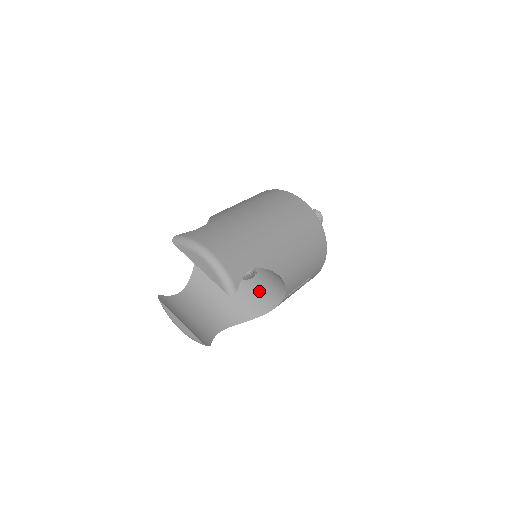
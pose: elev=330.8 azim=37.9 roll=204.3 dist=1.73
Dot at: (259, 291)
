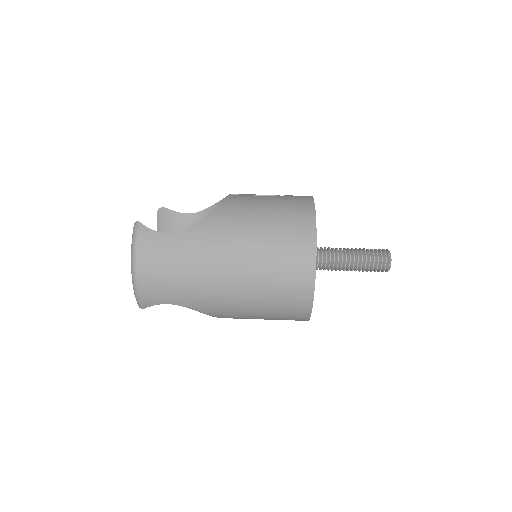
Dot at: occluded
